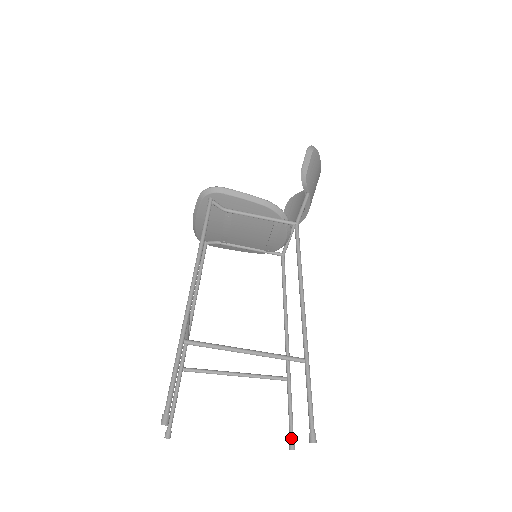
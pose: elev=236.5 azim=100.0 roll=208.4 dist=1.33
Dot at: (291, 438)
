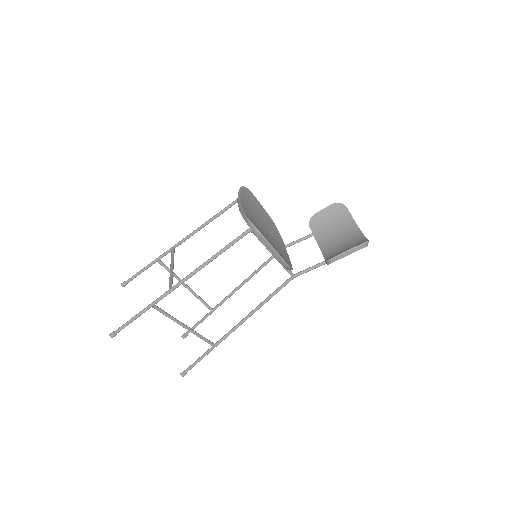
Dot at: (187, 334)
